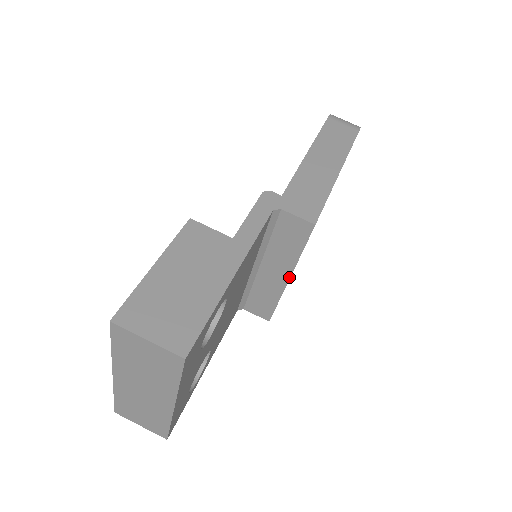
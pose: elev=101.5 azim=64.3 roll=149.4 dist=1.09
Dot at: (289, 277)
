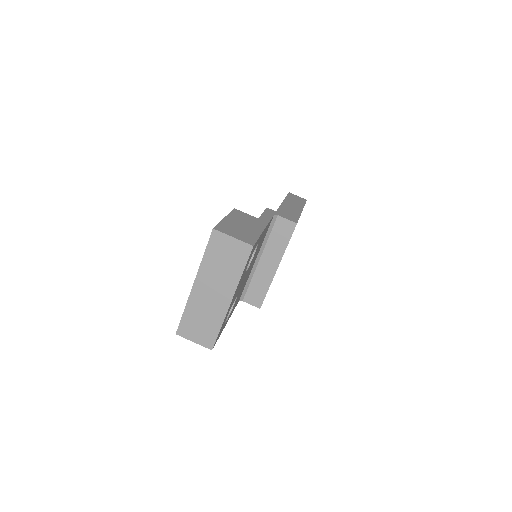
Dot at: (278, 266)
